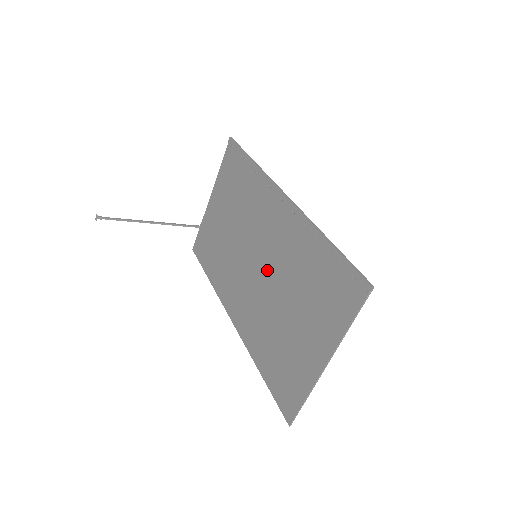
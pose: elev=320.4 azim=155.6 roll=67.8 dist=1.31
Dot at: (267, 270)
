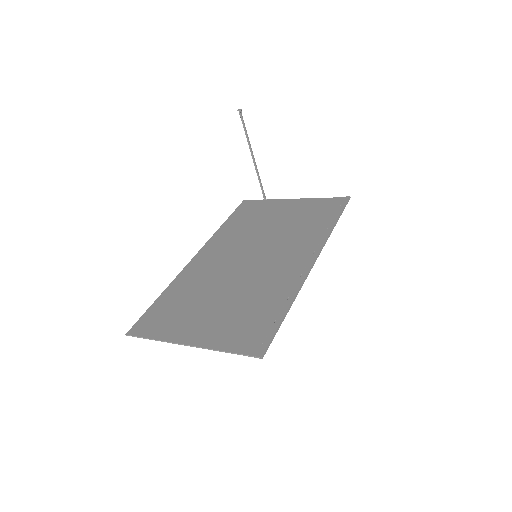
Dot at: (247, 269)
